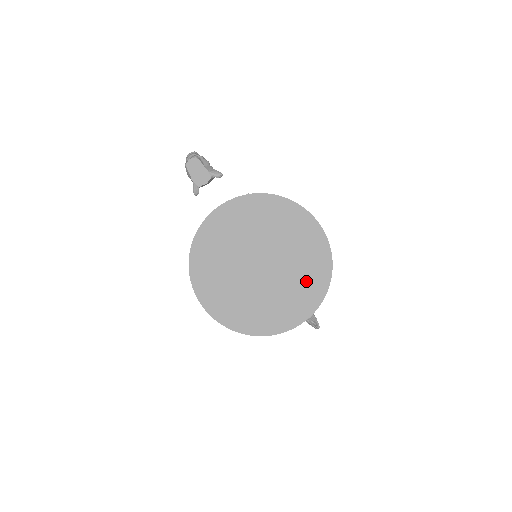
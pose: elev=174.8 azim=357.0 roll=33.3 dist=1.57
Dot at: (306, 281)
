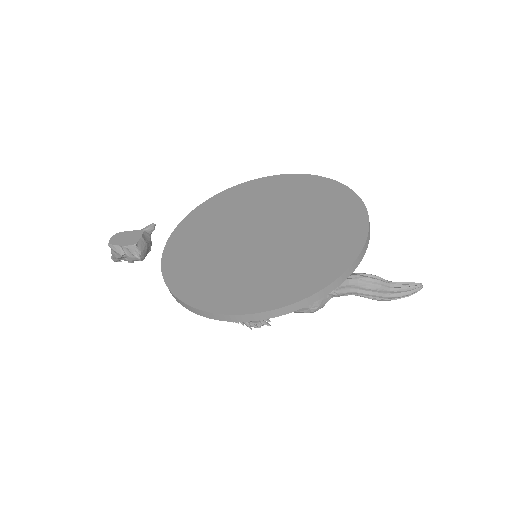
Dot at: (322, 203)
